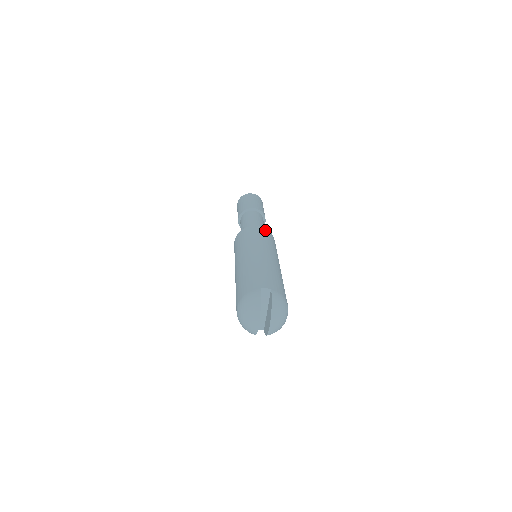
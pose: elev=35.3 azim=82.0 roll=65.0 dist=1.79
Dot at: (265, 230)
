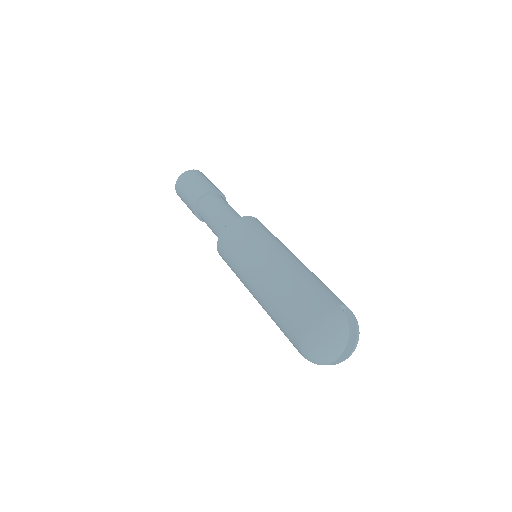
Dot at: occluded
